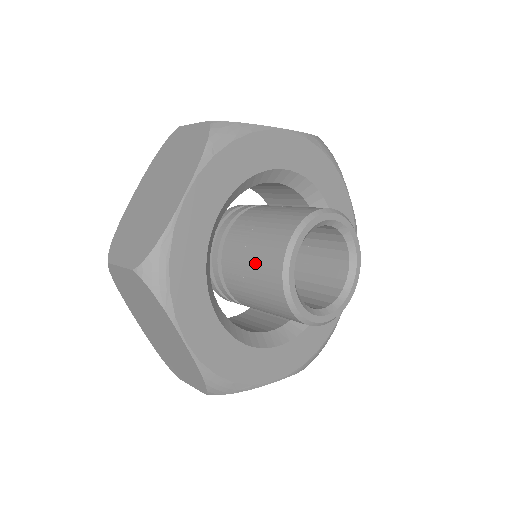
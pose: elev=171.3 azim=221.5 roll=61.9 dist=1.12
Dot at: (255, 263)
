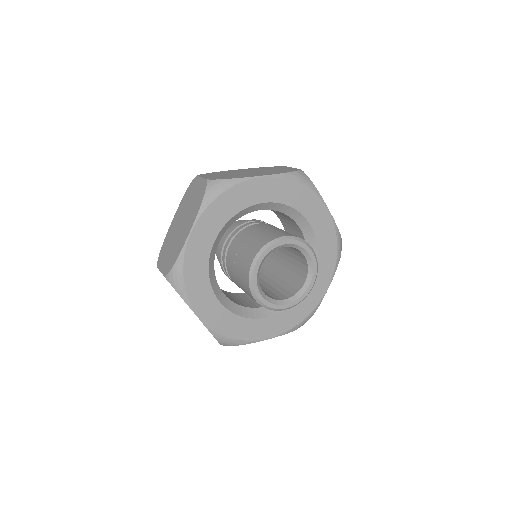
Dot at: (238, 271)
